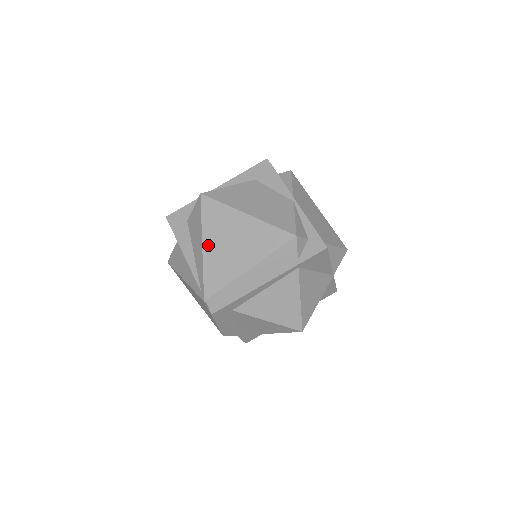
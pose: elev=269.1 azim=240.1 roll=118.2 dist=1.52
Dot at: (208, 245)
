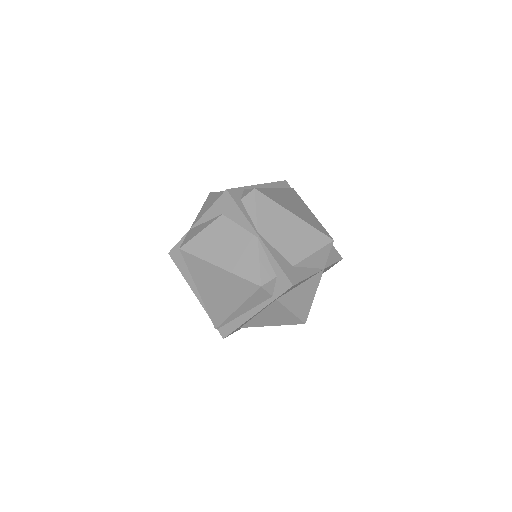
Dot at: (201, 290)
